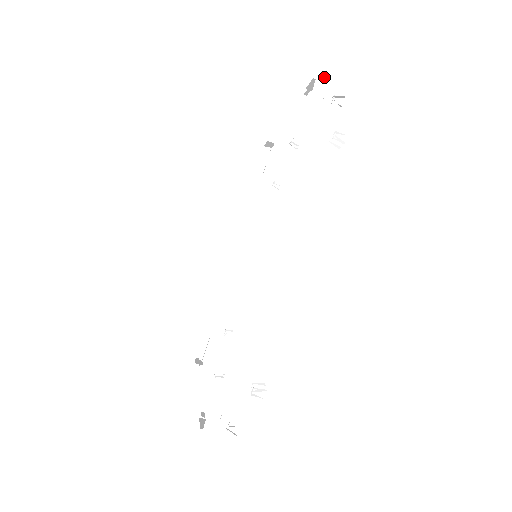
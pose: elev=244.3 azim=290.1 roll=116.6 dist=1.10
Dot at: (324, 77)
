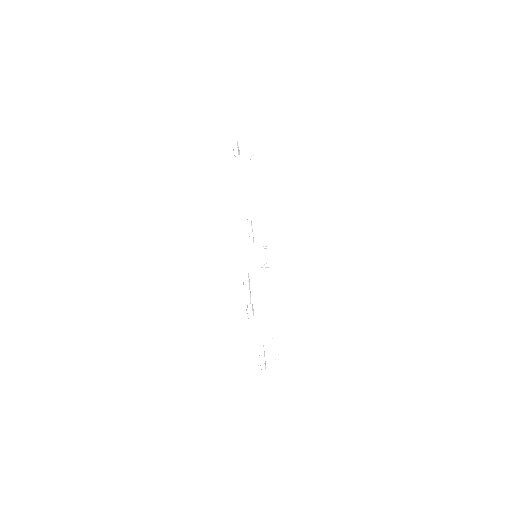
Dot at: (234, 142)
